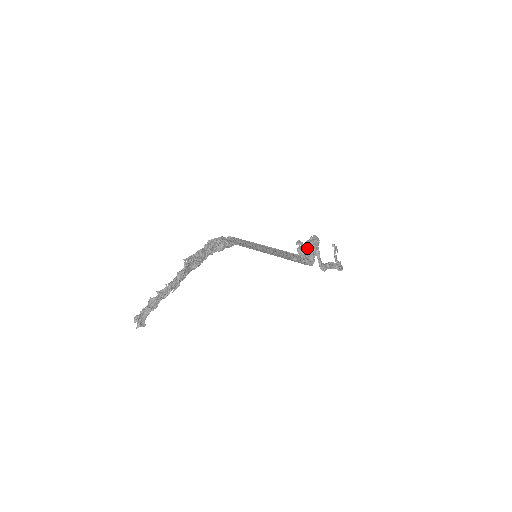
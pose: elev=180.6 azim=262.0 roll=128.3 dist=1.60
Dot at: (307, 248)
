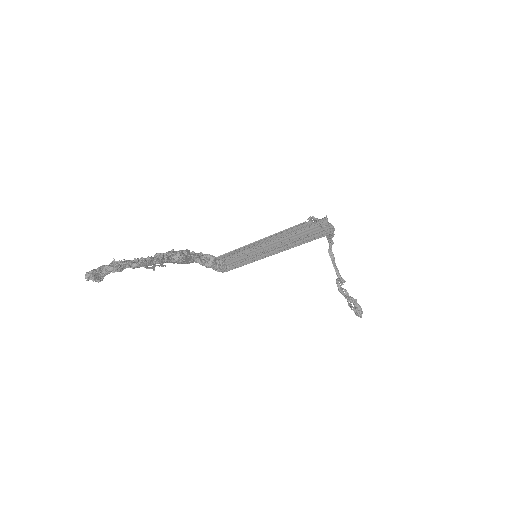
Dot at: occluded
